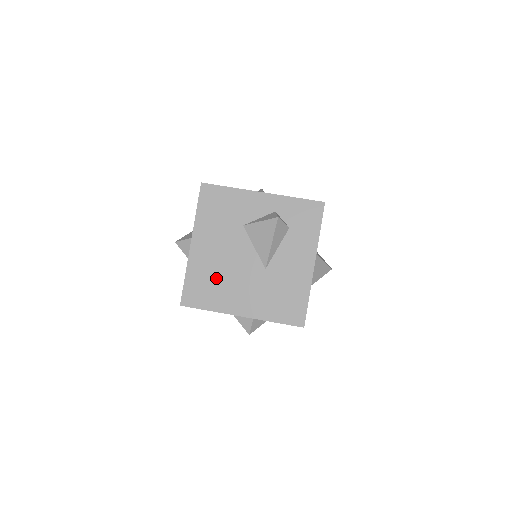
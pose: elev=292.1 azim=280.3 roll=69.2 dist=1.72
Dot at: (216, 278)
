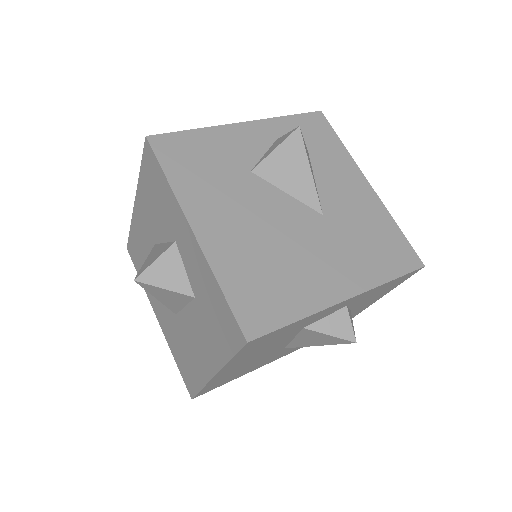
Dot at: (270, 263)
